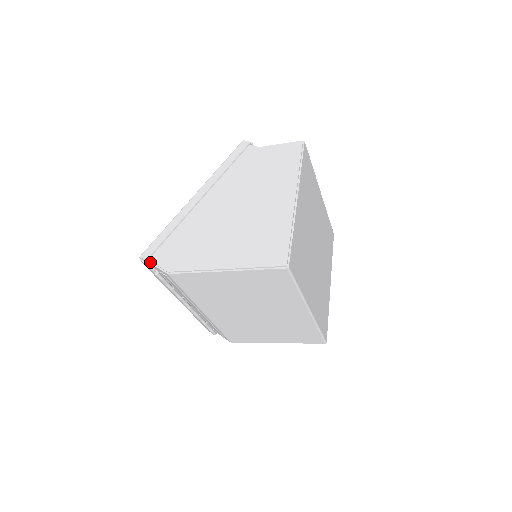
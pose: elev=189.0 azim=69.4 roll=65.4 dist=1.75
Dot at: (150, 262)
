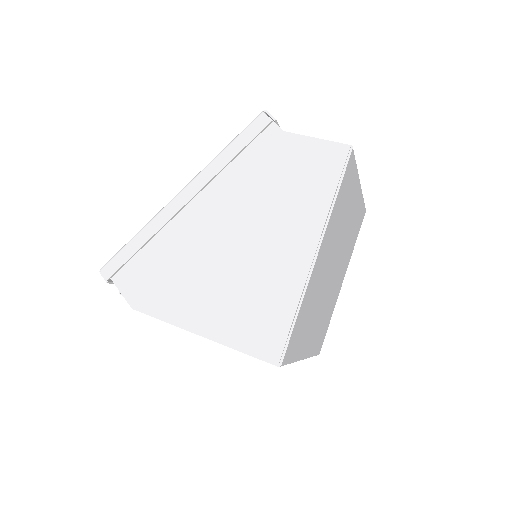
Dot at: (113, 280)
